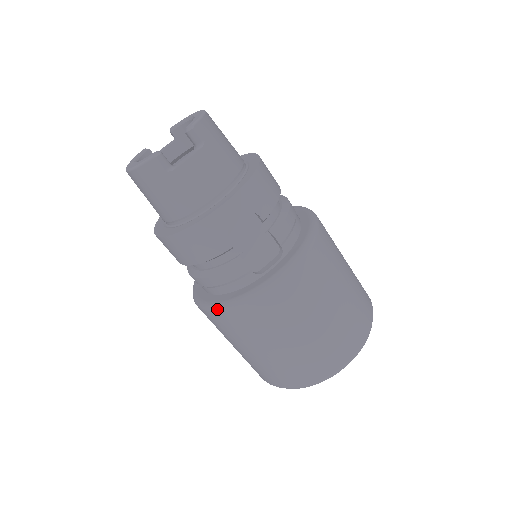
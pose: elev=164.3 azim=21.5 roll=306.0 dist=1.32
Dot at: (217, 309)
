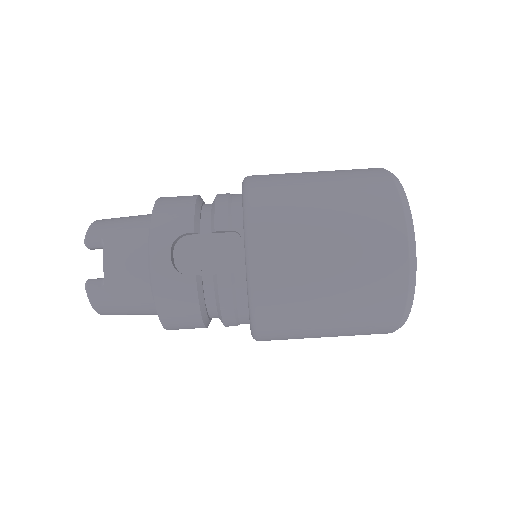
Dot at: (254, 328)
